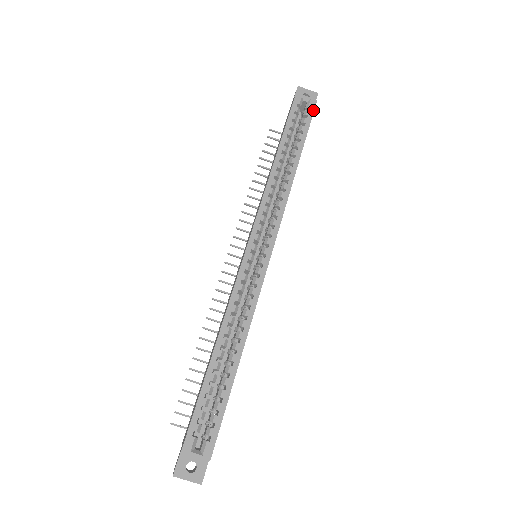
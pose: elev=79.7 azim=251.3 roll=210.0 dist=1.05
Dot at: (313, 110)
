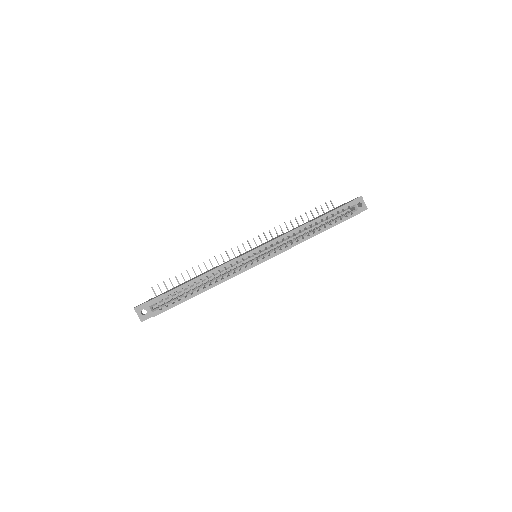
Dot at: (353, 216)
